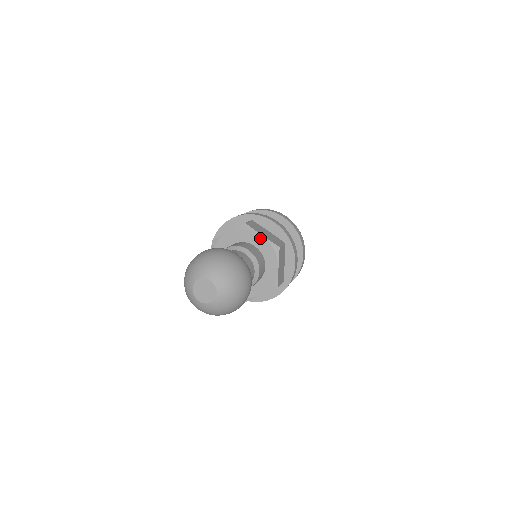
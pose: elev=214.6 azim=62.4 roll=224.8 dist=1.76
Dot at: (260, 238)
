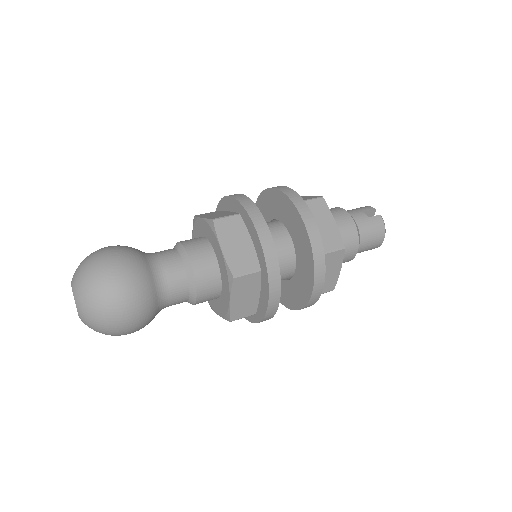
Dot at: (201, 222)
